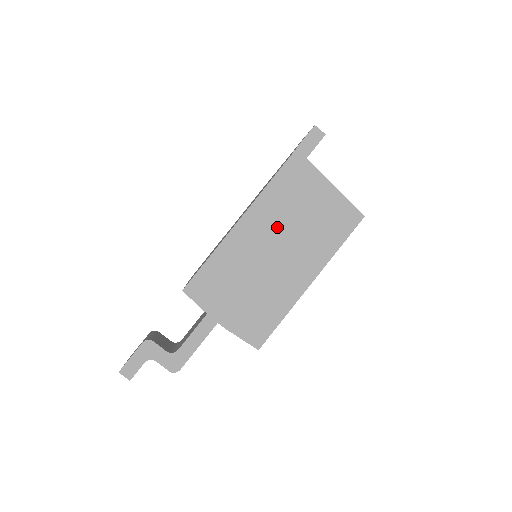
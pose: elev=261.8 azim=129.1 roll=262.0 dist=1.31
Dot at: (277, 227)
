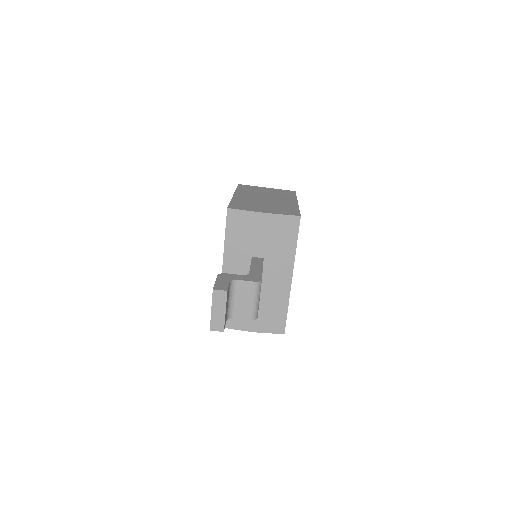
Dot at: (256, 195)
